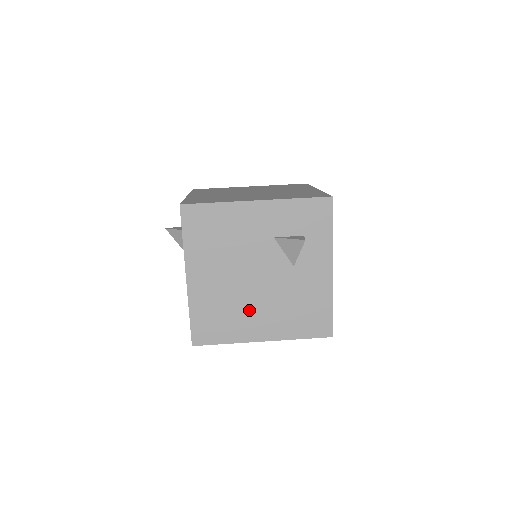
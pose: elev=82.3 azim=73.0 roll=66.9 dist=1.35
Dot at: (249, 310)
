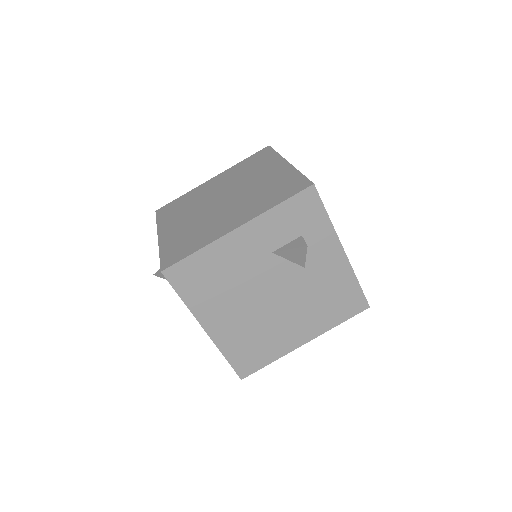
Dot at: (279, 326)
